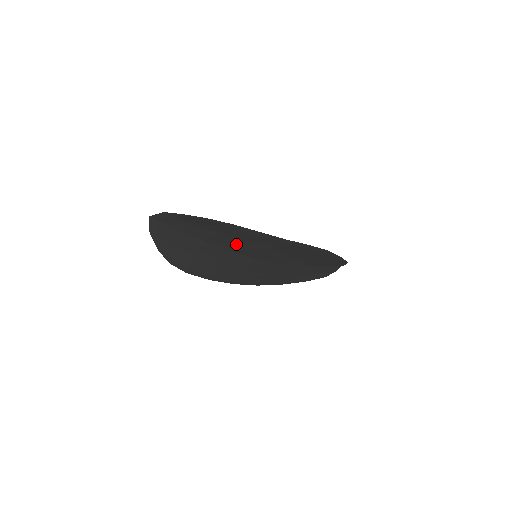
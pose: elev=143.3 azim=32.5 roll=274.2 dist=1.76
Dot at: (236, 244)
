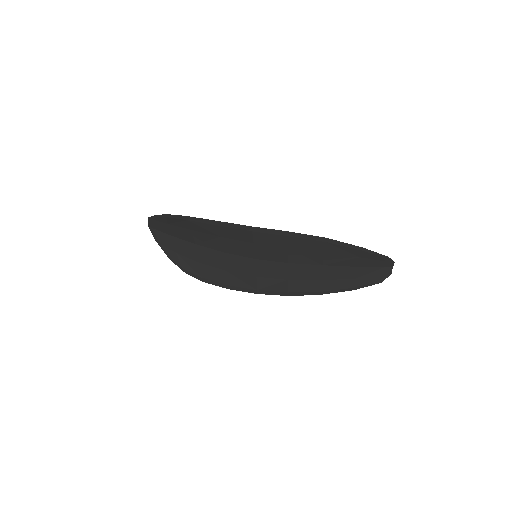
Dot at: (218, 242)
